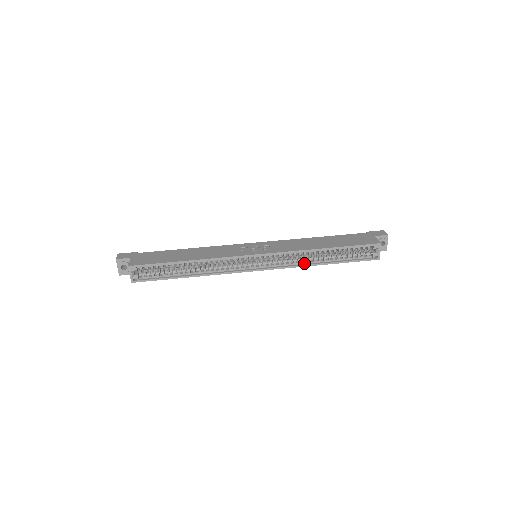
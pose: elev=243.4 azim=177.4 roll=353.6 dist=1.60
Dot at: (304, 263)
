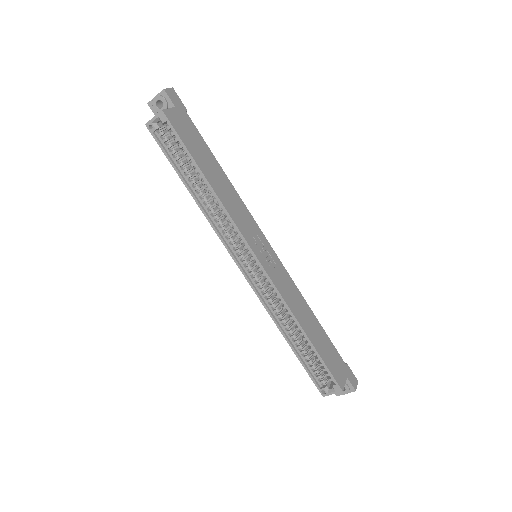
Dot at: (276, 316)
